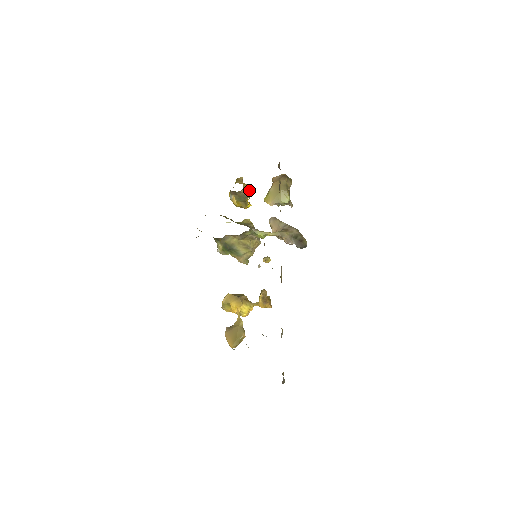
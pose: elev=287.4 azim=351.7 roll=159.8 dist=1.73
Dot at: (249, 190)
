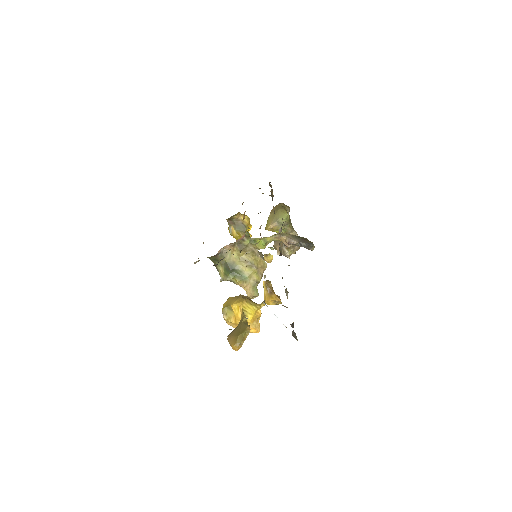
Dot at: (247, 219)
